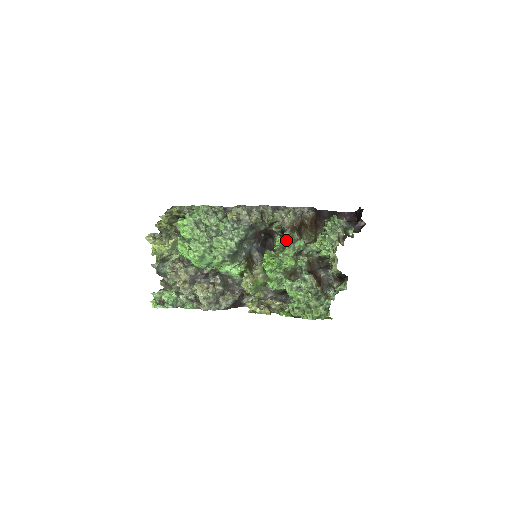
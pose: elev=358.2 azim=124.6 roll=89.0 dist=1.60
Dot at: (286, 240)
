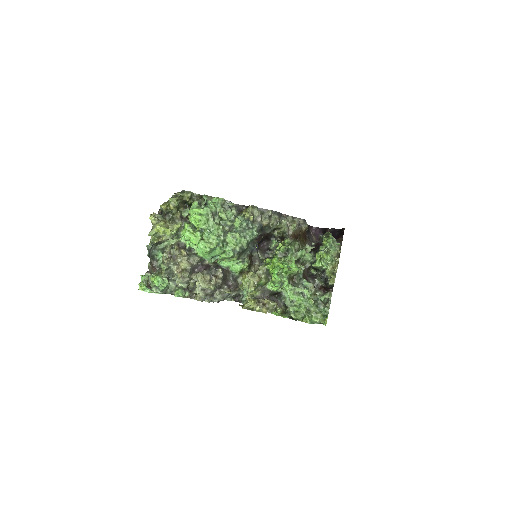
Dot at: (291, 247)
